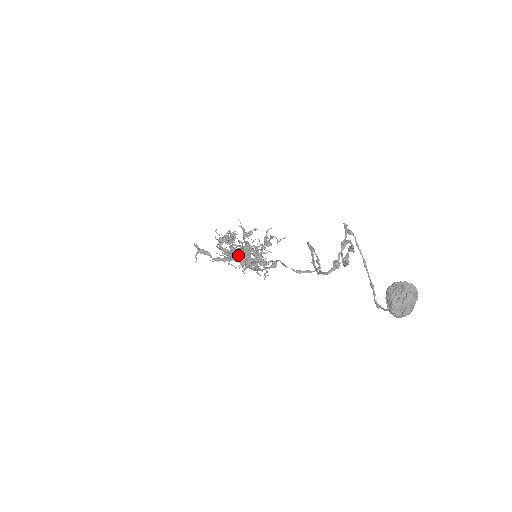
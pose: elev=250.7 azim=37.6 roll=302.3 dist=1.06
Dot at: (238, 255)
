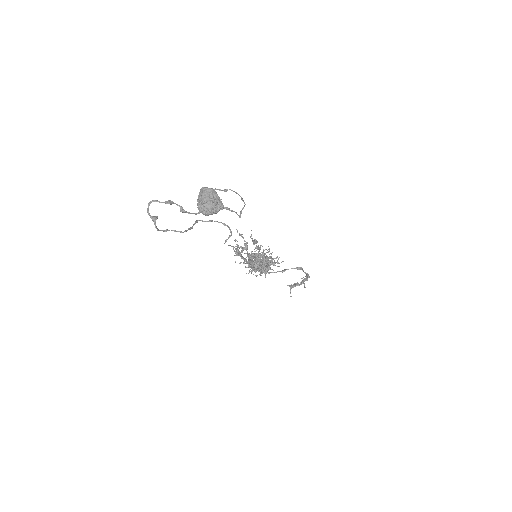
Dot at: (255, 265)
